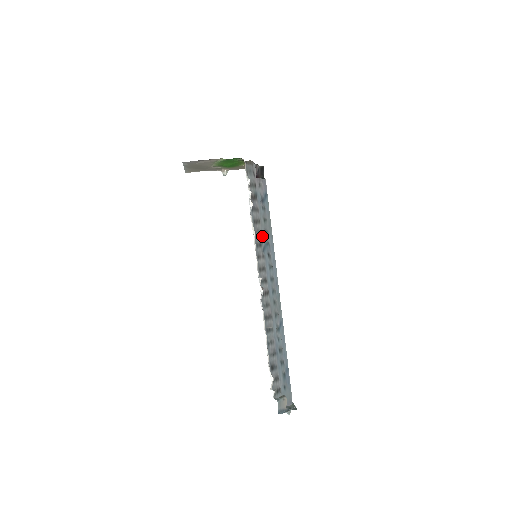
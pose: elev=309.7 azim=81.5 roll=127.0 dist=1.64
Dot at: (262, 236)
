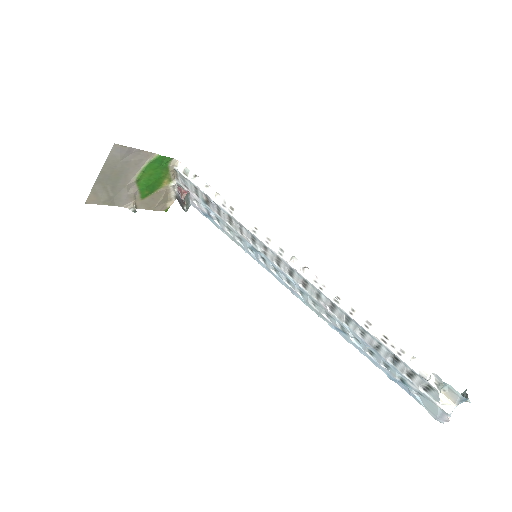
Dot at: (243, 238)
